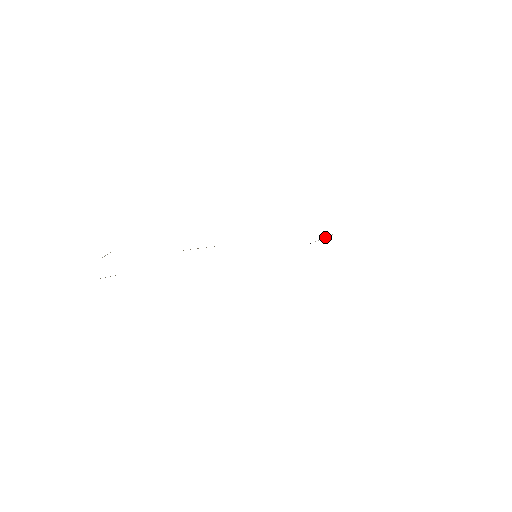
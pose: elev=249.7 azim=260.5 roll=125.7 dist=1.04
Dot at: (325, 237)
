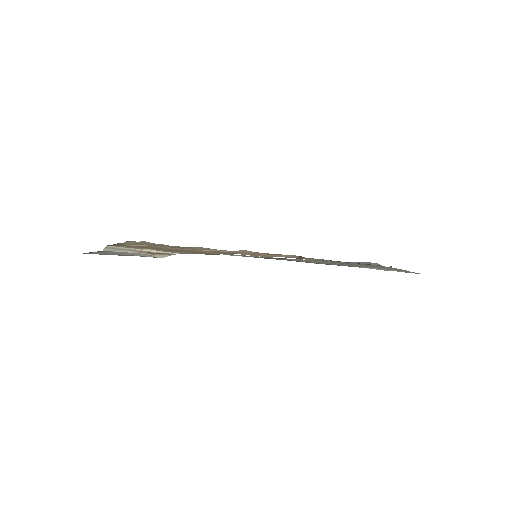
Dot at: occluded
